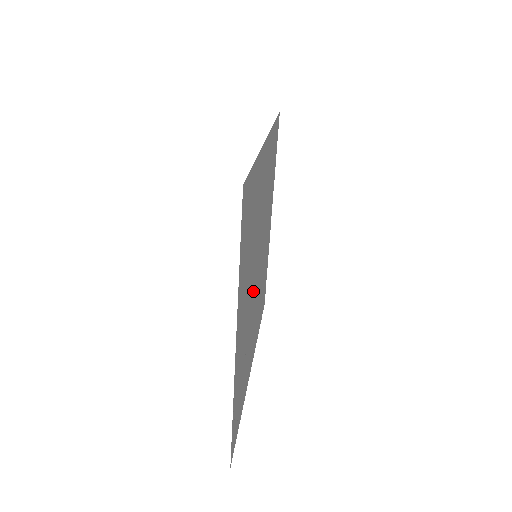
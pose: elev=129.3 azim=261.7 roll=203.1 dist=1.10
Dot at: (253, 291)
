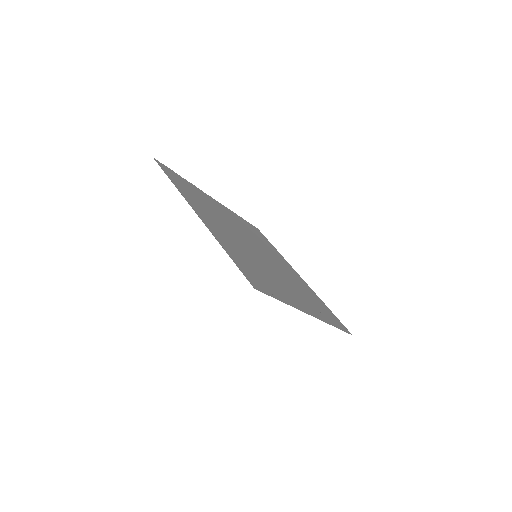
Dot at: (271, 266)
